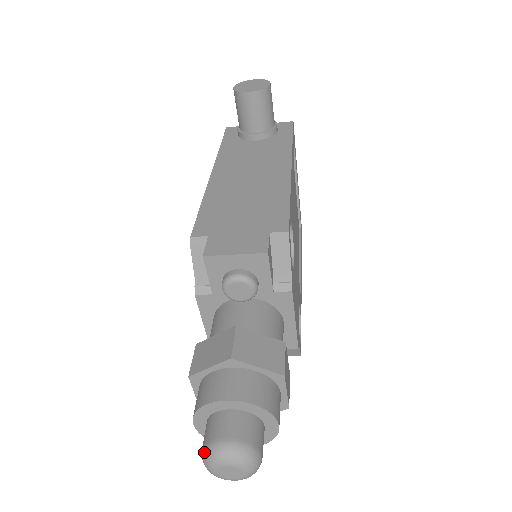
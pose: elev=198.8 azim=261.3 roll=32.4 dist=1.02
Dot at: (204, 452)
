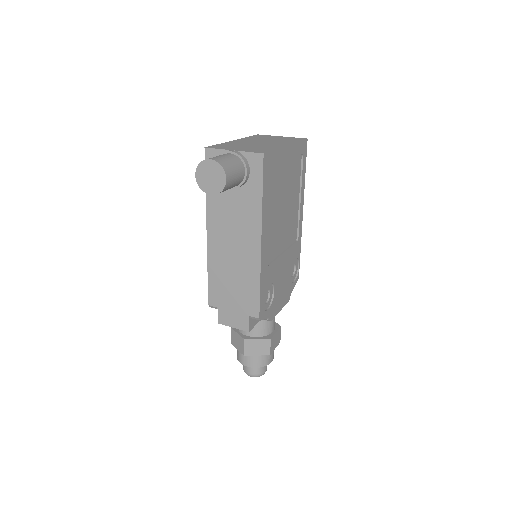
Dot at: occluded
